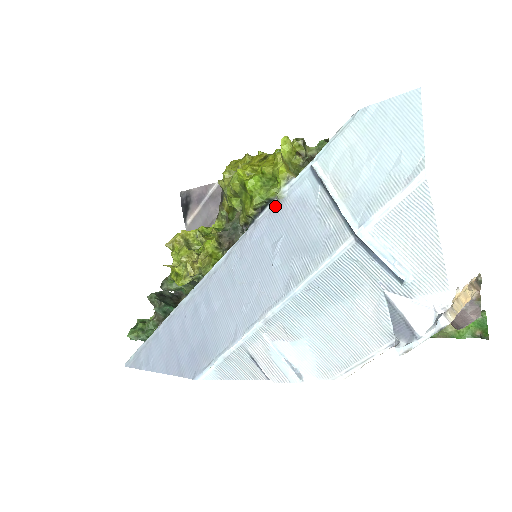
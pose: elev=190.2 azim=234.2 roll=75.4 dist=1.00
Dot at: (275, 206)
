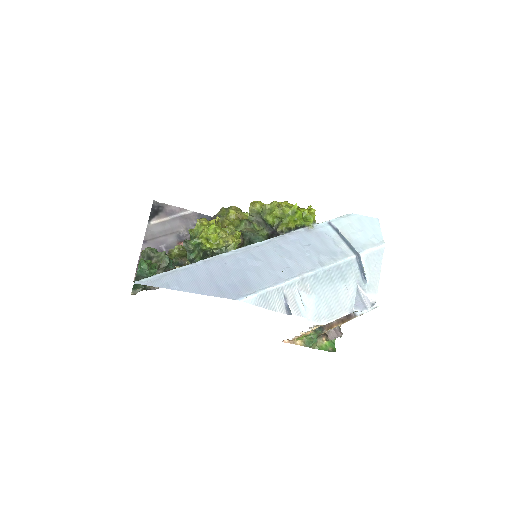
Dot at: (306, 230)
